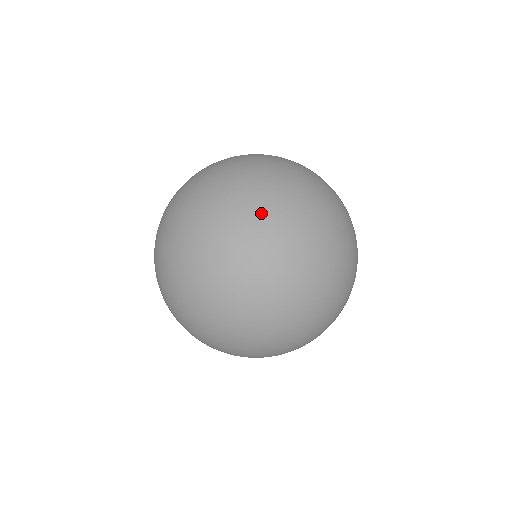
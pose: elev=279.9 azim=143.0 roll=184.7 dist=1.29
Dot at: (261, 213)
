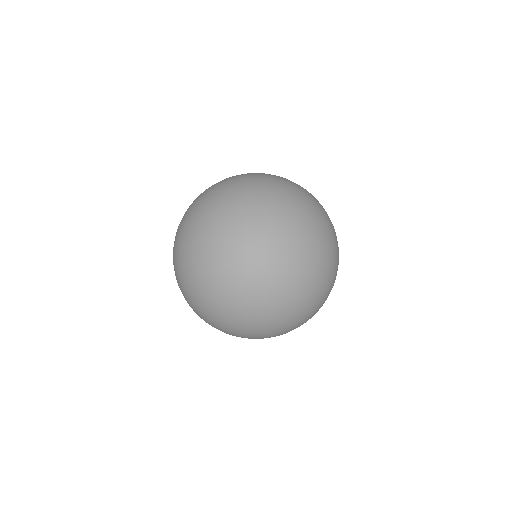
Dot at: (242, 182)
